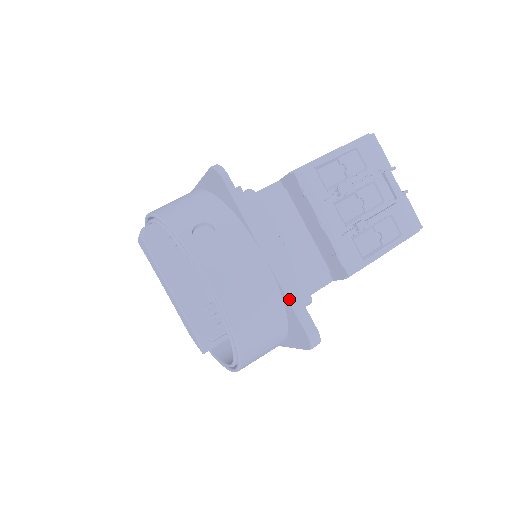
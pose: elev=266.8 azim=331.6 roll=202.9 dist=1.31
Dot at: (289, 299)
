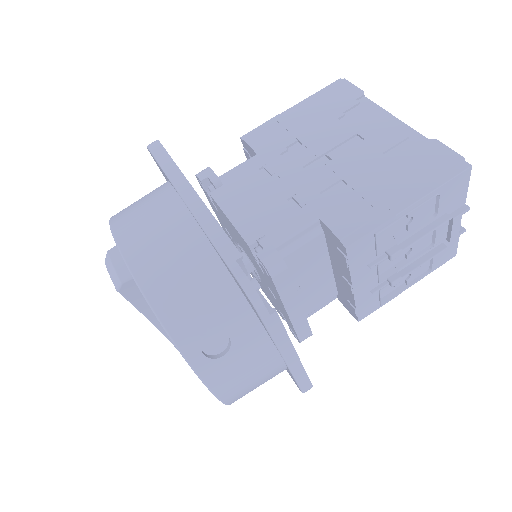
Dot at: (295, 379)
